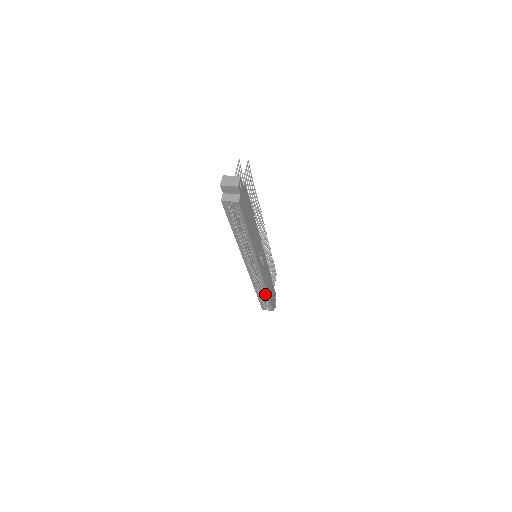
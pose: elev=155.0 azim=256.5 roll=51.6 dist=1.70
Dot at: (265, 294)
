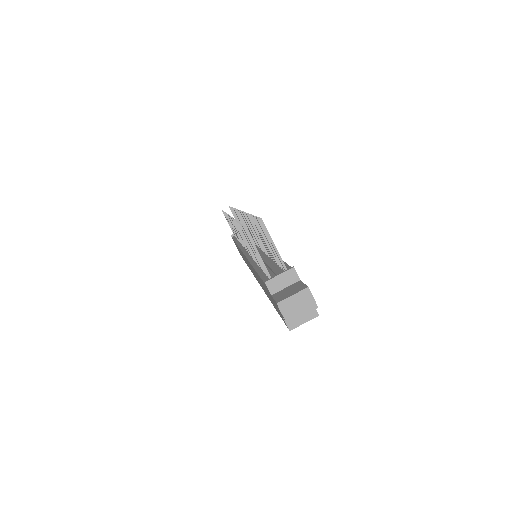
Dot at: occluded
